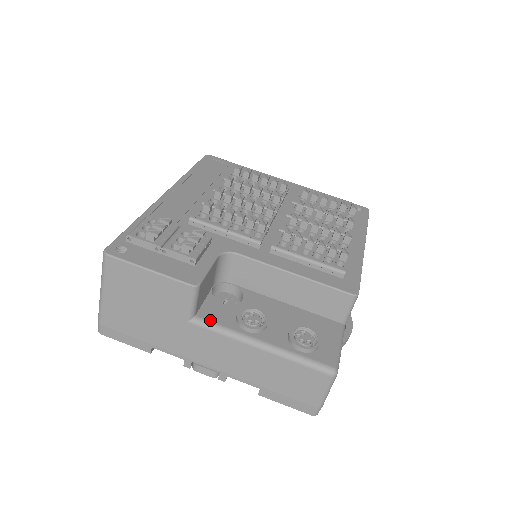
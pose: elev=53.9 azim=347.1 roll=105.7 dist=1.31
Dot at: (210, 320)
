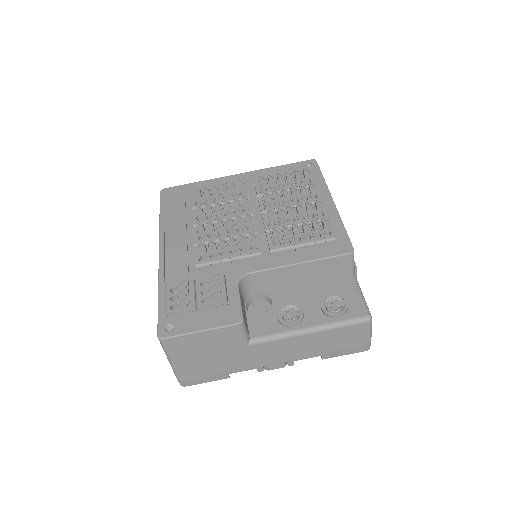
Dot at: (262, 335)
